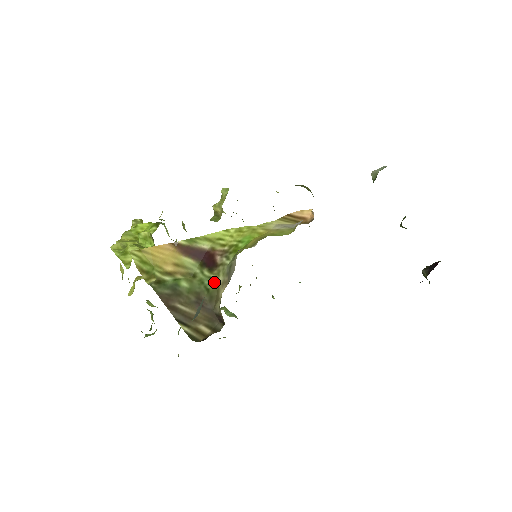
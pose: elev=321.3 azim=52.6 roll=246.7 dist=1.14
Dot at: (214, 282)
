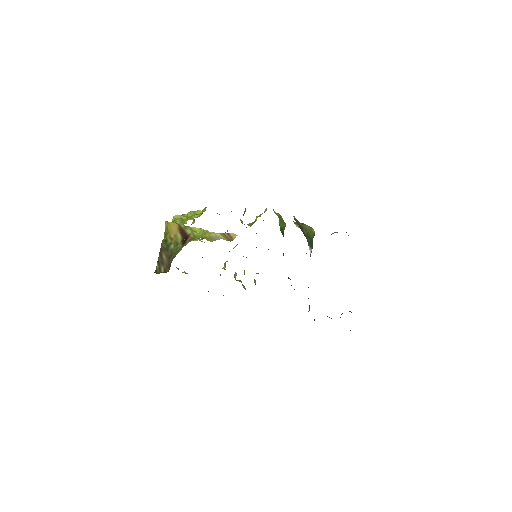
Dot at: (179, 250)
